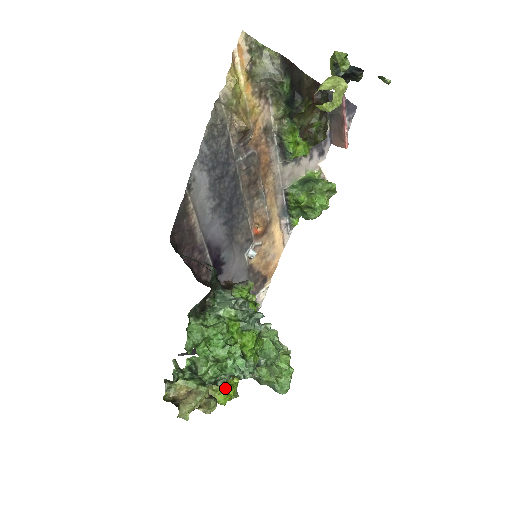
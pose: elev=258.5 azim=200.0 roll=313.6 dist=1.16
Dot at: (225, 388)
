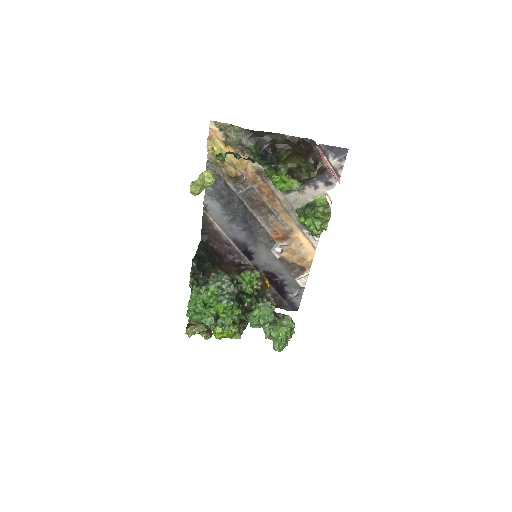
Dot at: (217, 330)
